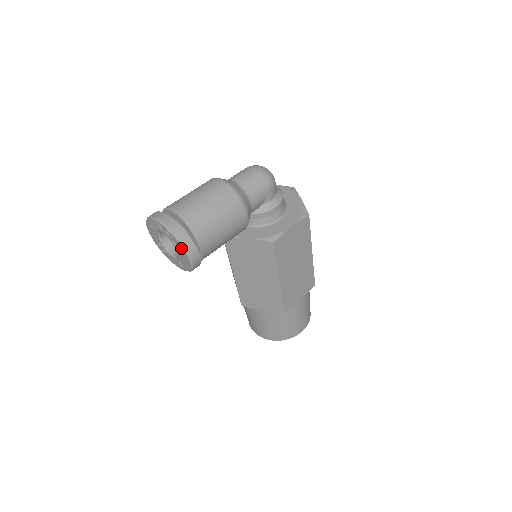
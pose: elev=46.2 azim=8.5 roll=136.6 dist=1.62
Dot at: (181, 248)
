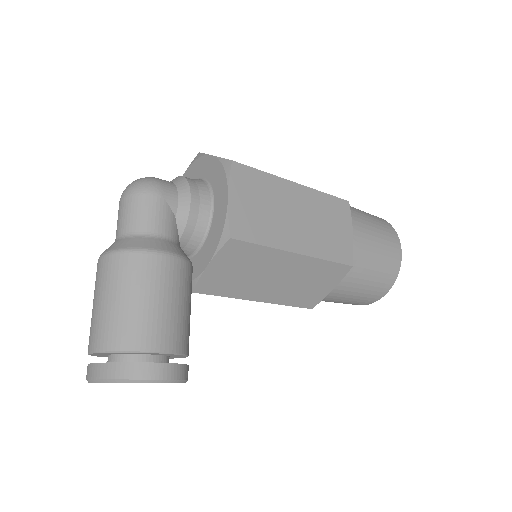
Dot at: occluded
